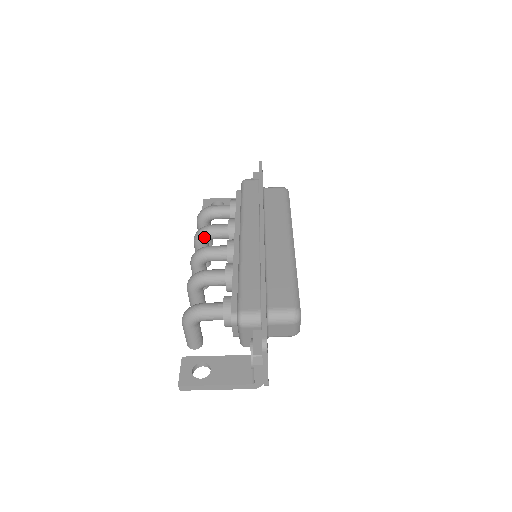
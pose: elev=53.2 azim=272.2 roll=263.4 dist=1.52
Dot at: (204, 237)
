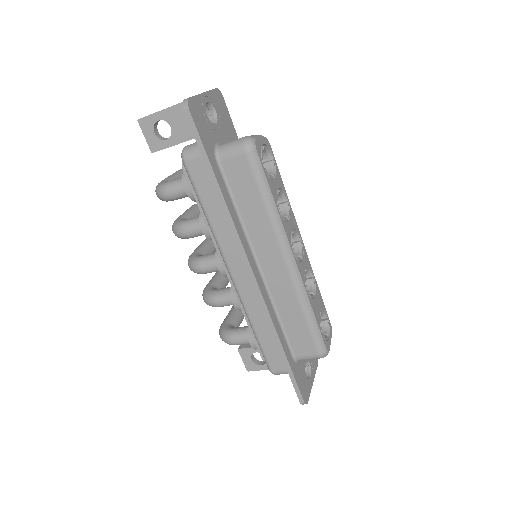
Dot at: (185, 238)
